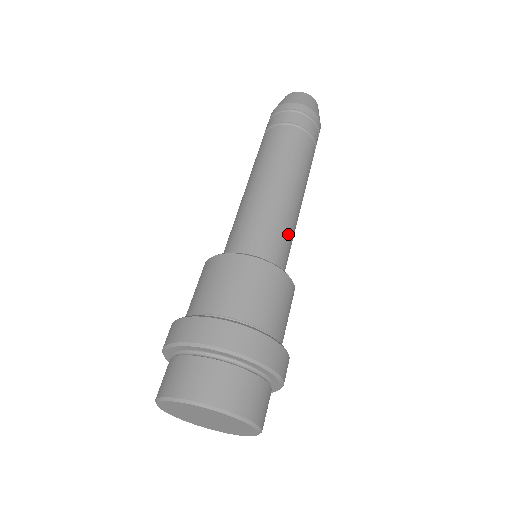
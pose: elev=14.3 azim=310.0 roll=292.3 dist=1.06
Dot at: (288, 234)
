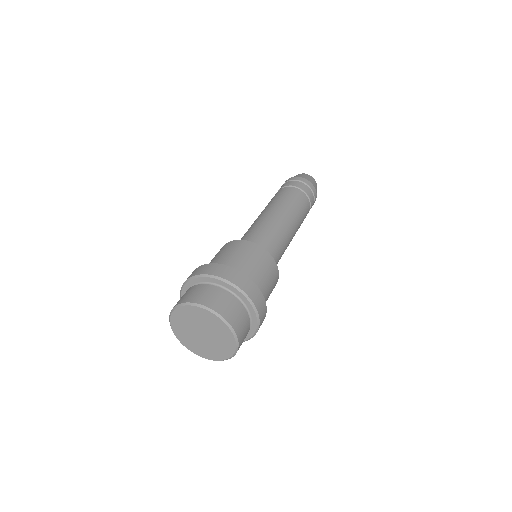
Dot at: (280, 242)
